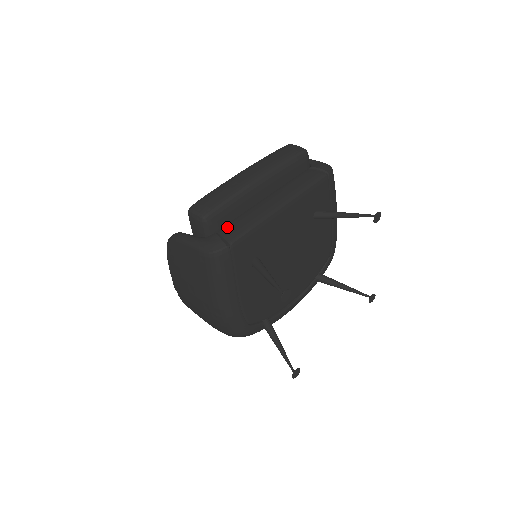
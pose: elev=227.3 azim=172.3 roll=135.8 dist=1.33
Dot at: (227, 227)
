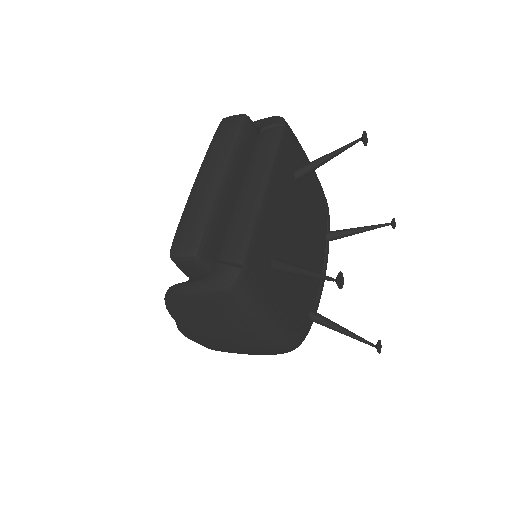
Dot at: (224, 248)
